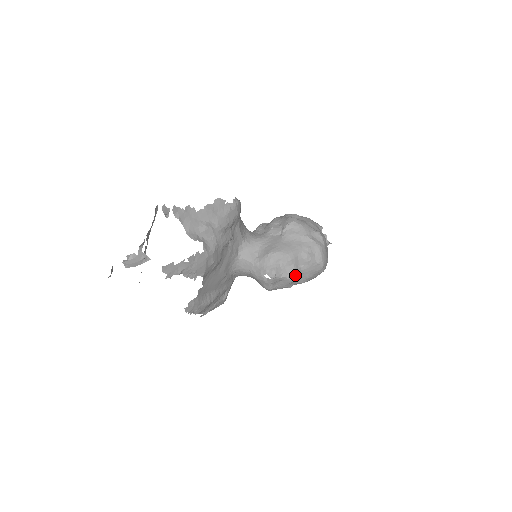
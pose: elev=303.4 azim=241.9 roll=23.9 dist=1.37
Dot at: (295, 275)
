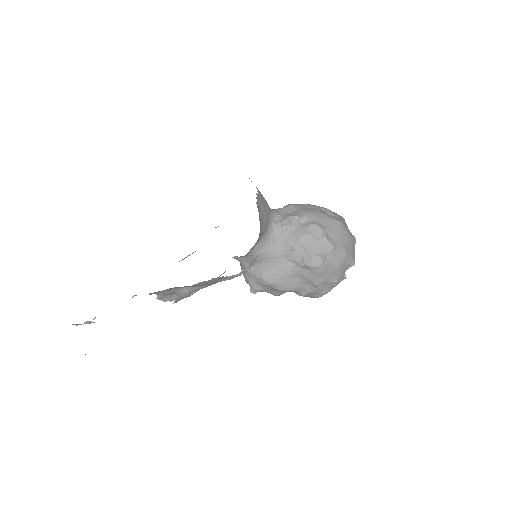
Dot at: (278, 295)
